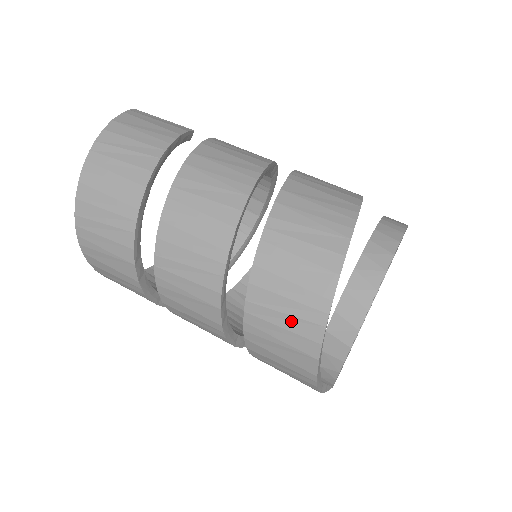
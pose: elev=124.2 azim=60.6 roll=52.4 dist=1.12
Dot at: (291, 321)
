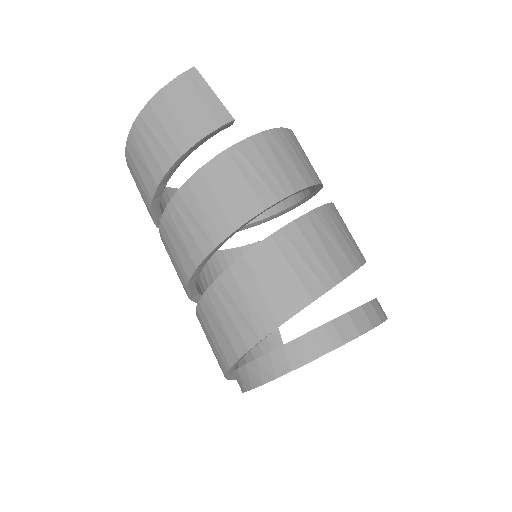
Dot at: (213, 350)
